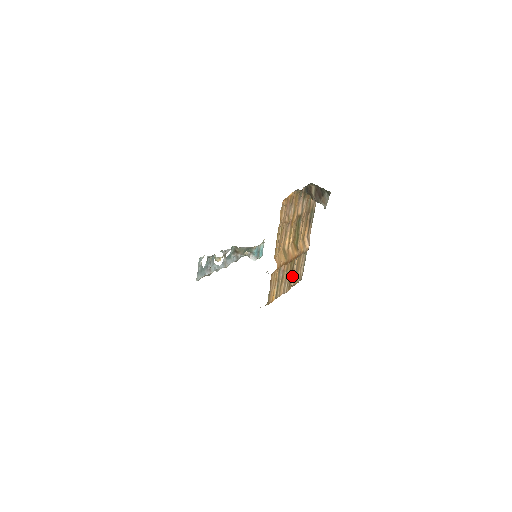
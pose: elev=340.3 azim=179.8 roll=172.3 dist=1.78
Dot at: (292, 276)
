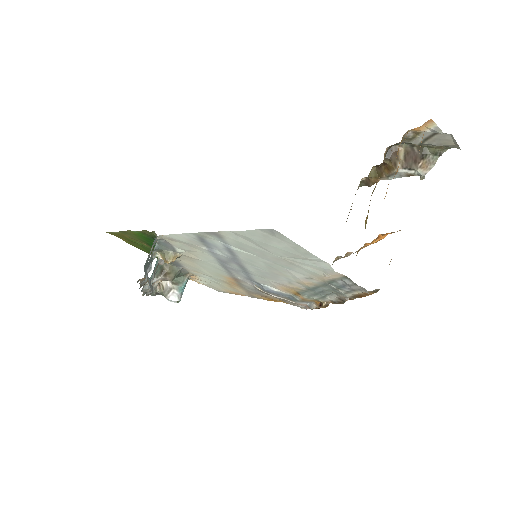
Dot at: occluded
